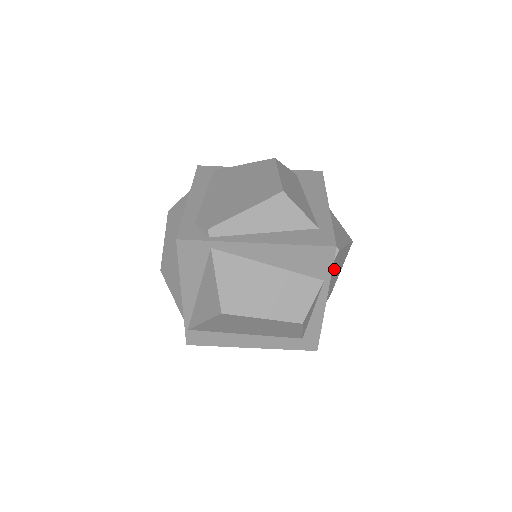
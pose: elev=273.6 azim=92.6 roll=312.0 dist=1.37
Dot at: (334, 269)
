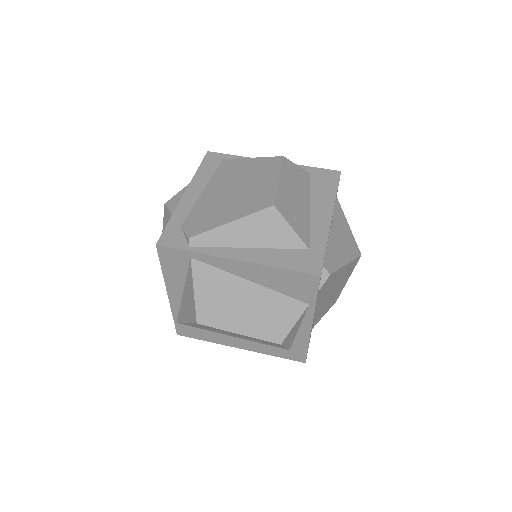
Dot at: (329, 288)
